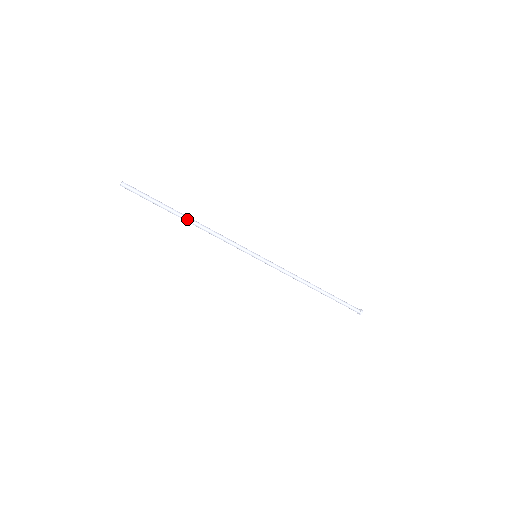
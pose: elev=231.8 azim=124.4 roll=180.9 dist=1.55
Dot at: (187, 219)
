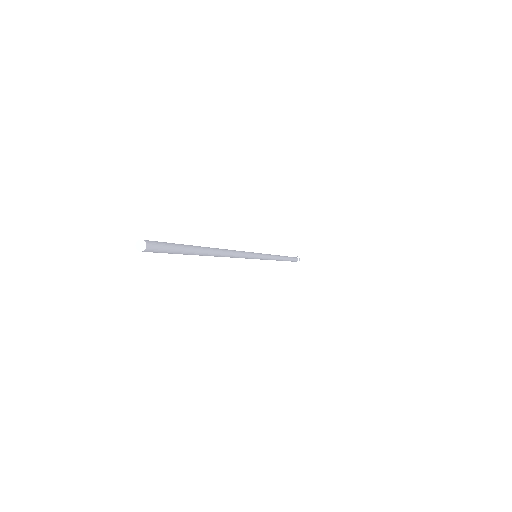
Dot at: (214, 255)
